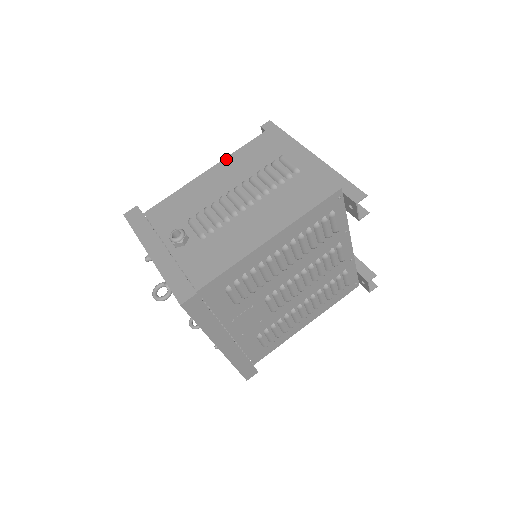
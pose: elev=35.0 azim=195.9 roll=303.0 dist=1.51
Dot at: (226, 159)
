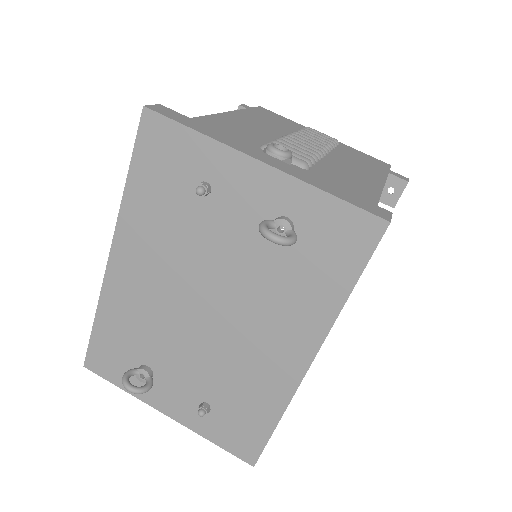
Dot at: (239, 111)
